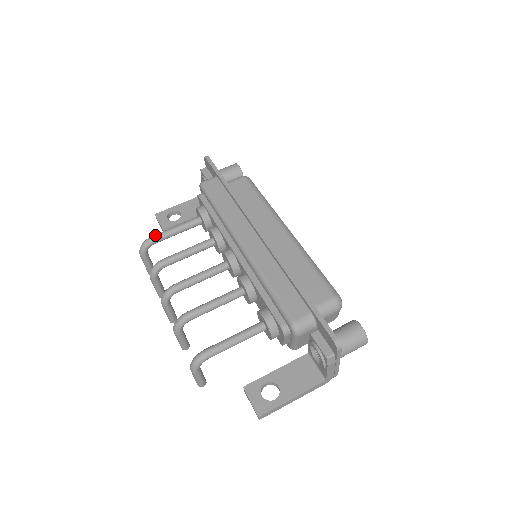
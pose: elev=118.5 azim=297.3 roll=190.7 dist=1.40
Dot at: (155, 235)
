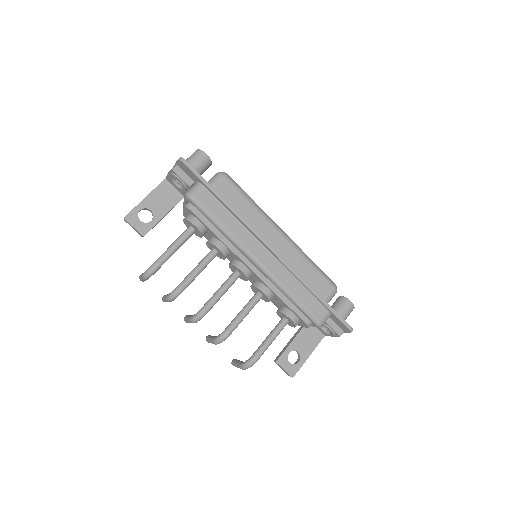
Dot at: (160, 261)
